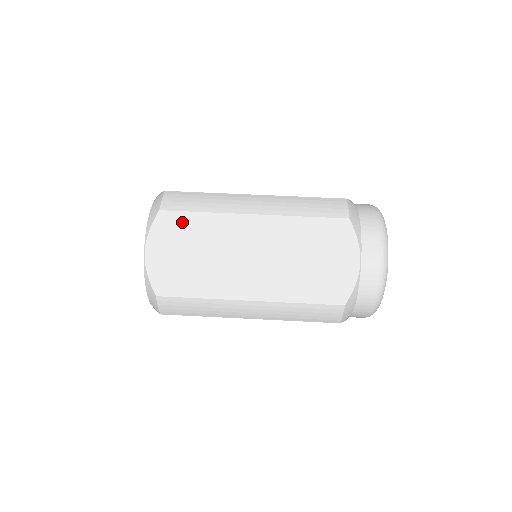
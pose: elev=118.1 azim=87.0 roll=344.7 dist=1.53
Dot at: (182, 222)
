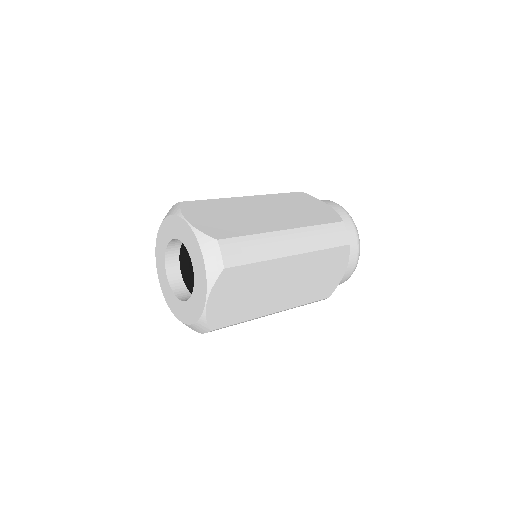
Dot at: (202, 204)
